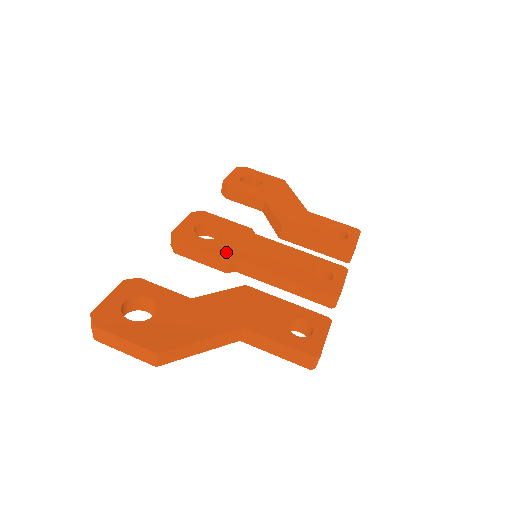
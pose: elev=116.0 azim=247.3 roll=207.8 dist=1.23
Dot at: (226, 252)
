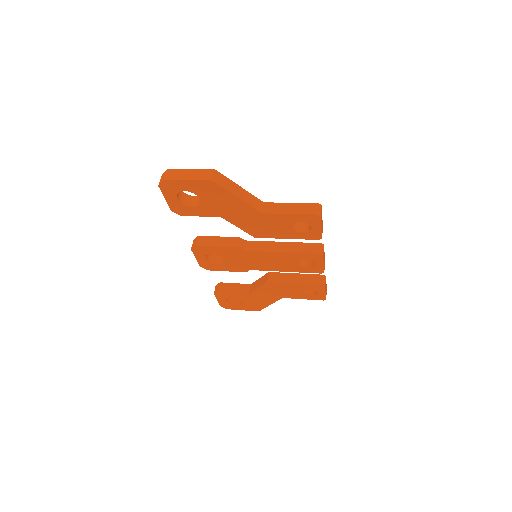
Dot at: occluded
